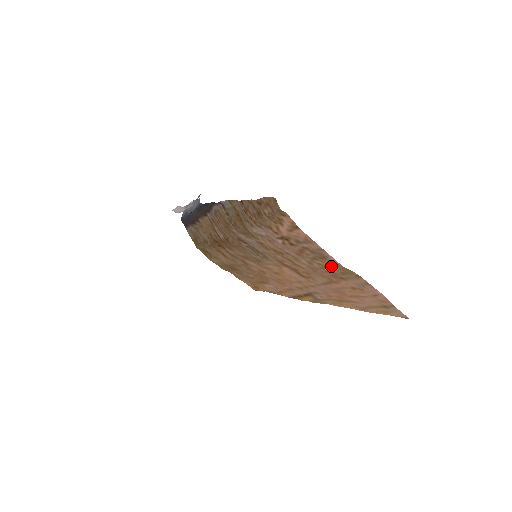
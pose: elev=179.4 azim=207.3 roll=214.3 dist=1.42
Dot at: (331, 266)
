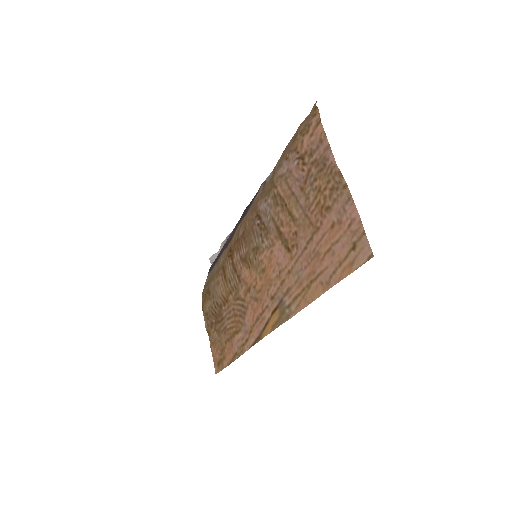
Dot at: (326, 180)
